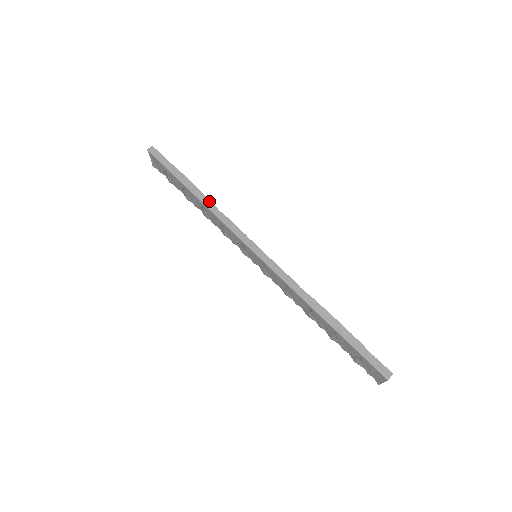
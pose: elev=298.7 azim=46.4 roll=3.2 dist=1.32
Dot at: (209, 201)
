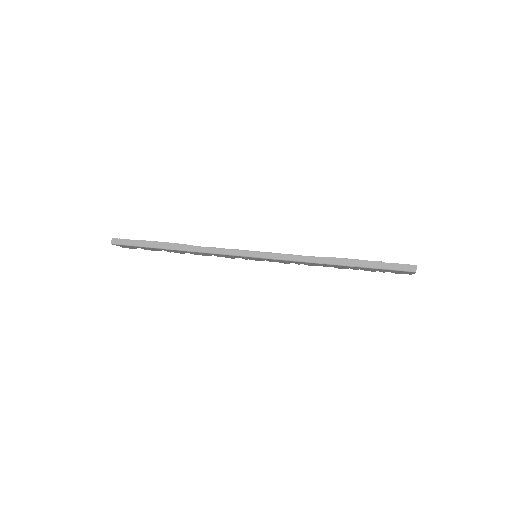
Dot at: (190, 246)
